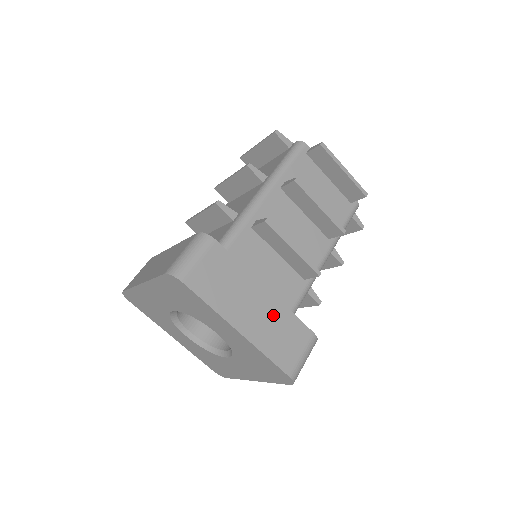
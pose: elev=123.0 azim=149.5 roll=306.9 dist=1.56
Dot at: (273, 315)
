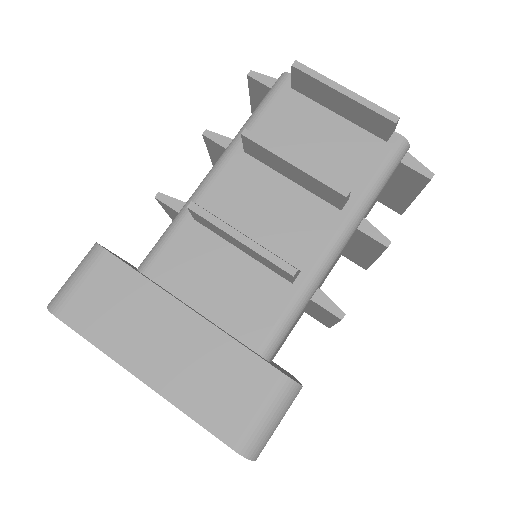
Dot at: occluded
